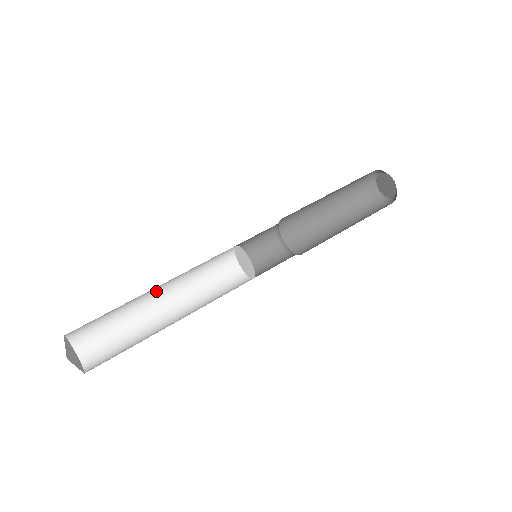
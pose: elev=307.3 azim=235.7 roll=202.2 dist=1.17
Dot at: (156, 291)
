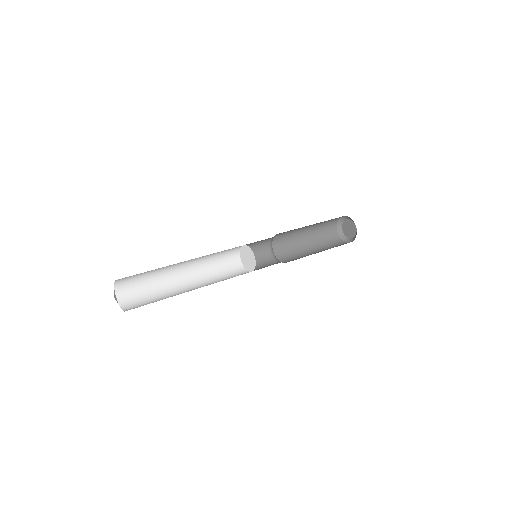
Dot at: (182, 274)
